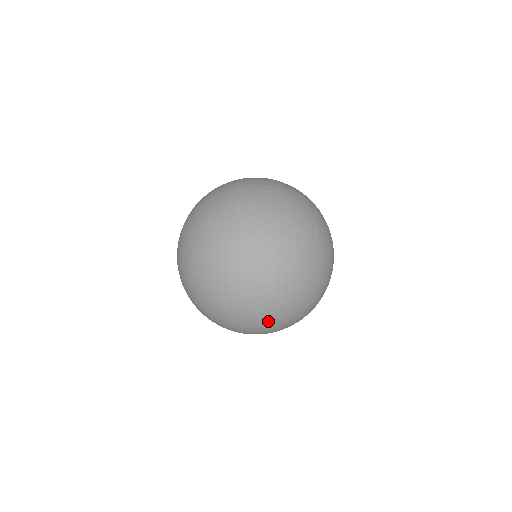
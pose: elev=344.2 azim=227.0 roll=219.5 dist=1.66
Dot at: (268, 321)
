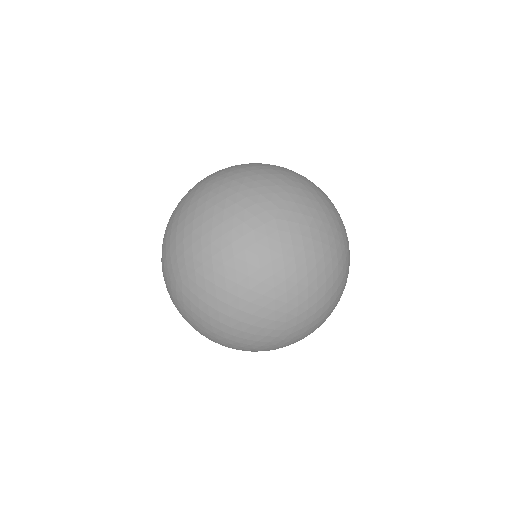
Dot at: occluded
